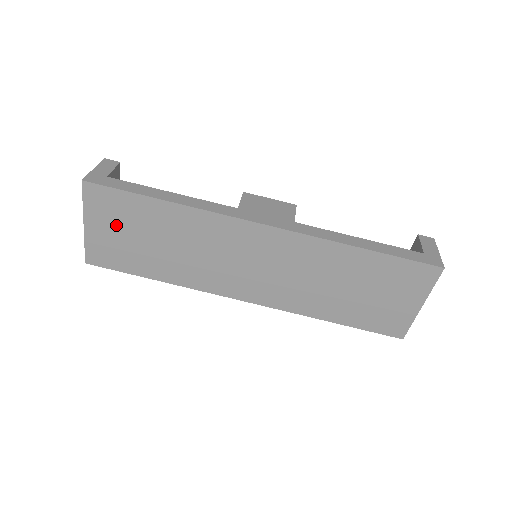
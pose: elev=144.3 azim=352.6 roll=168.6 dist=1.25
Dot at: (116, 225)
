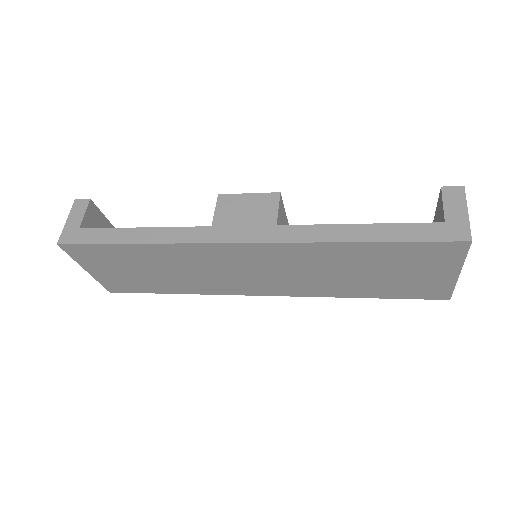
Dot at: (111, 266)
